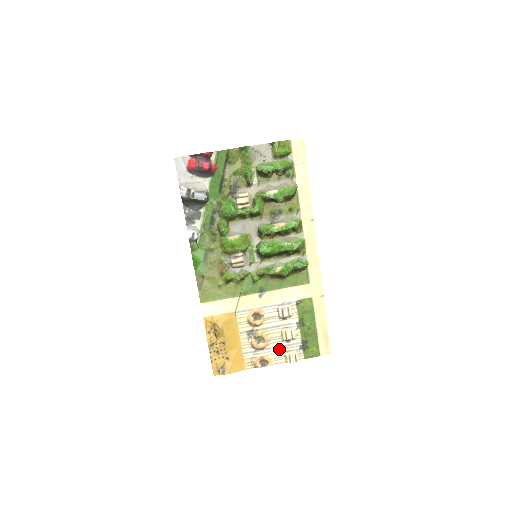
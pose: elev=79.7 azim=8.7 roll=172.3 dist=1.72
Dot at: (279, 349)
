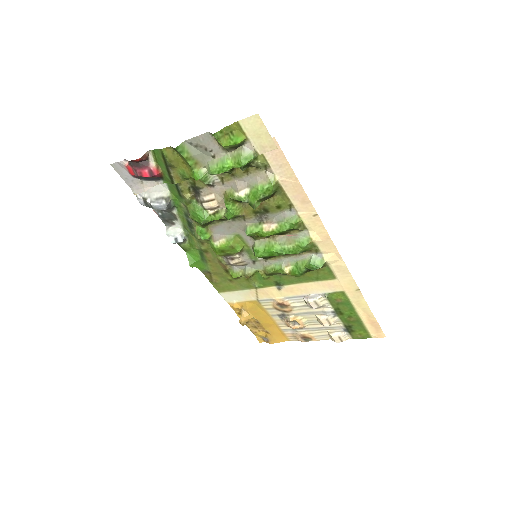
Dot at: (320, 329)
